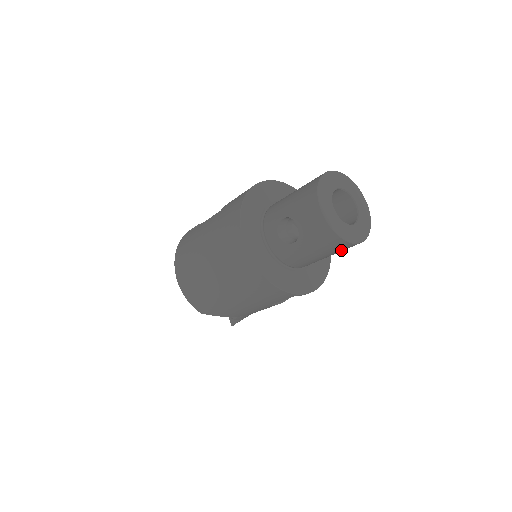
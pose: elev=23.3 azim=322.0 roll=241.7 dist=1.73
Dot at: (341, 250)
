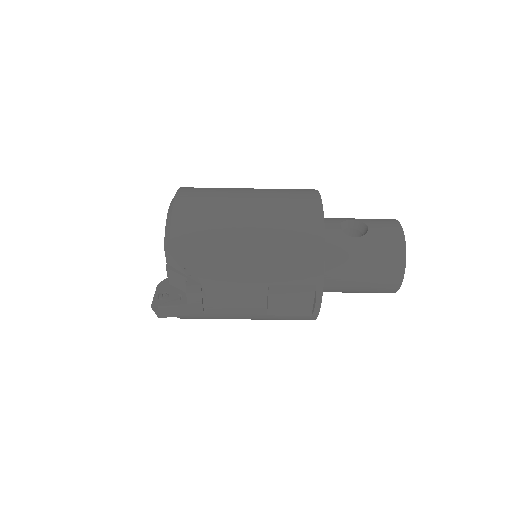
Dot at: (382, 277)
